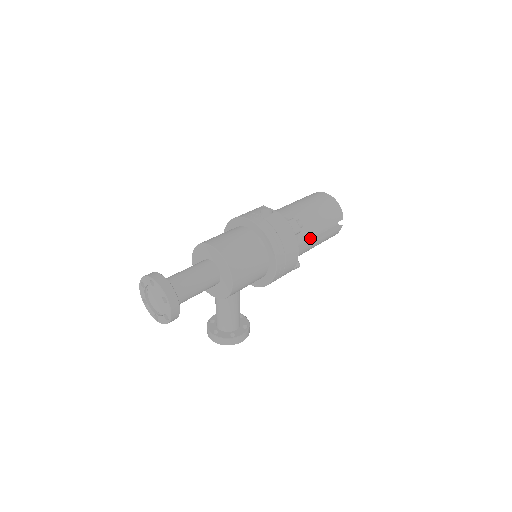
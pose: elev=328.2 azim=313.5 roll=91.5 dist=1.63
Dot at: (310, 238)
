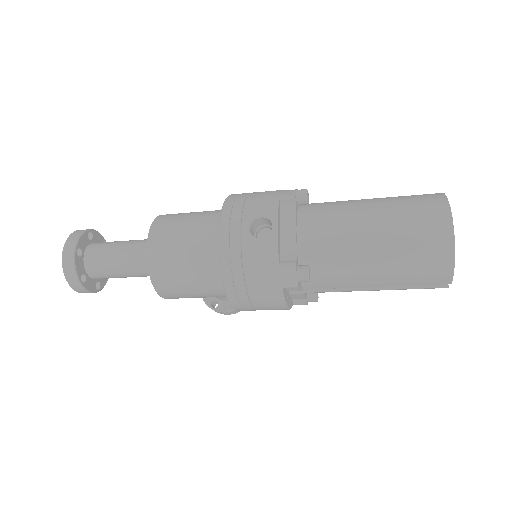
Dot at: occluded
